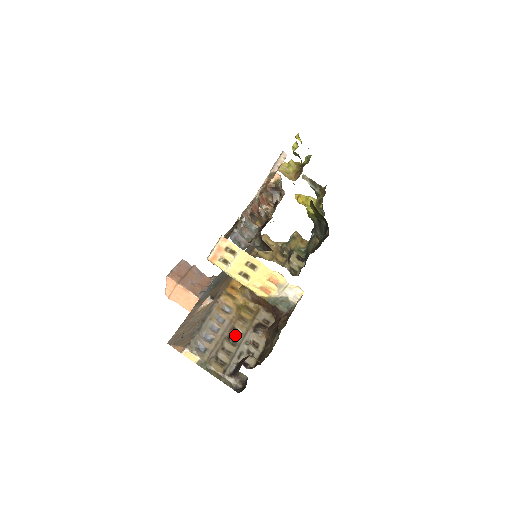
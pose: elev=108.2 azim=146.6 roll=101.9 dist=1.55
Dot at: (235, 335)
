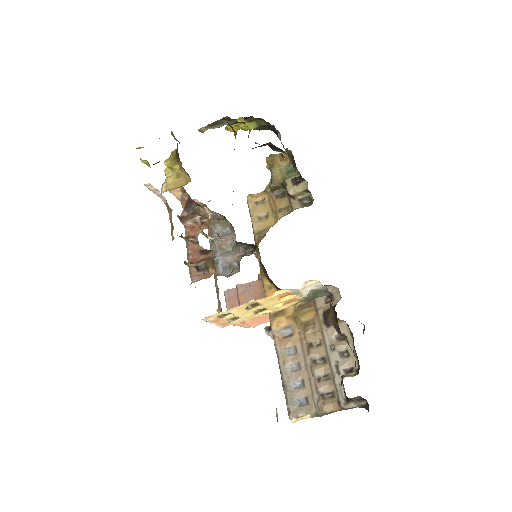
Dot at: (316, 351)
